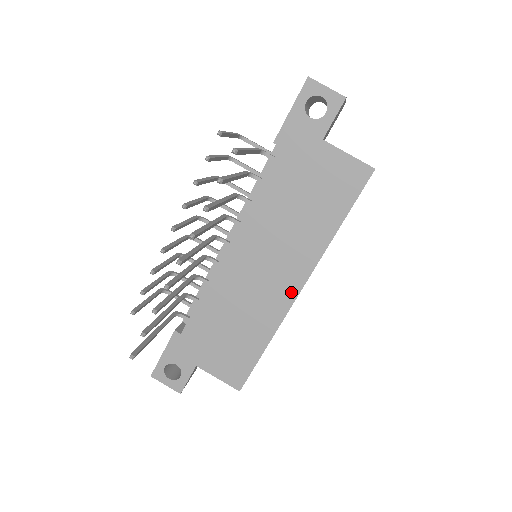
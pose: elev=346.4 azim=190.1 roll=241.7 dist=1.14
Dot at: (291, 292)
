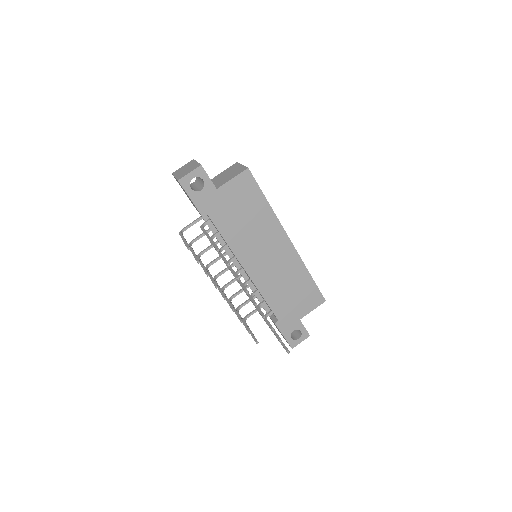
Dot at: (289, 247)
